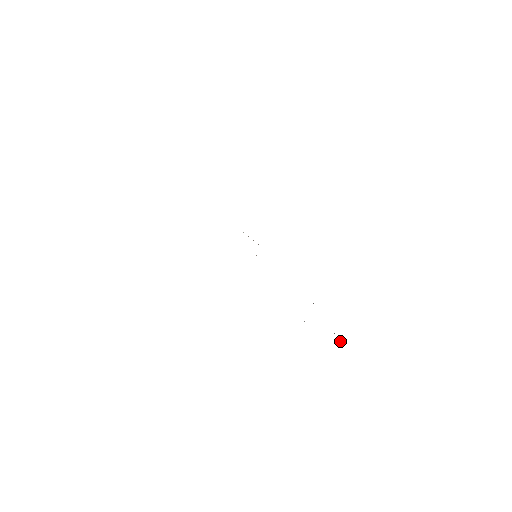
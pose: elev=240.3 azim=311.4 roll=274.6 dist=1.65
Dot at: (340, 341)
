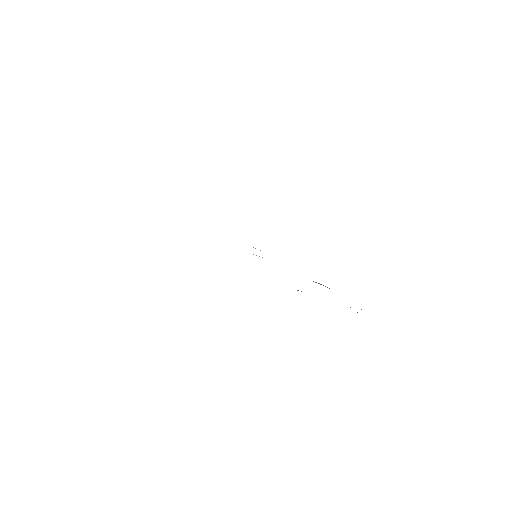
Dot at: occluded
